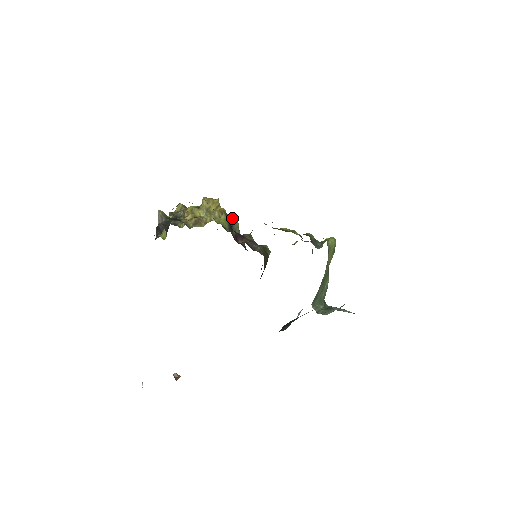
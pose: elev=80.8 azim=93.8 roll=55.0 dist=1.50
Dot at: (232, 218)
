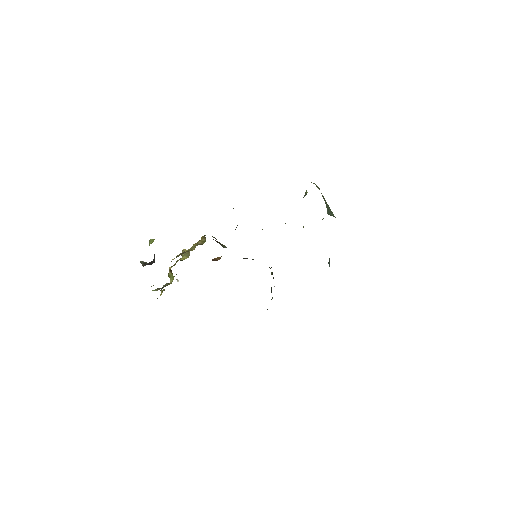
Dot at: (216, 241)
